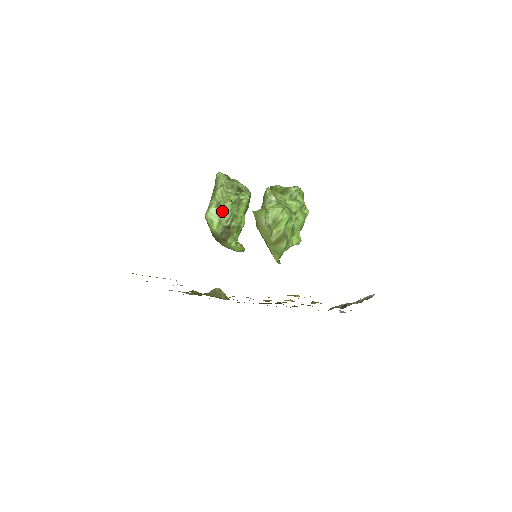
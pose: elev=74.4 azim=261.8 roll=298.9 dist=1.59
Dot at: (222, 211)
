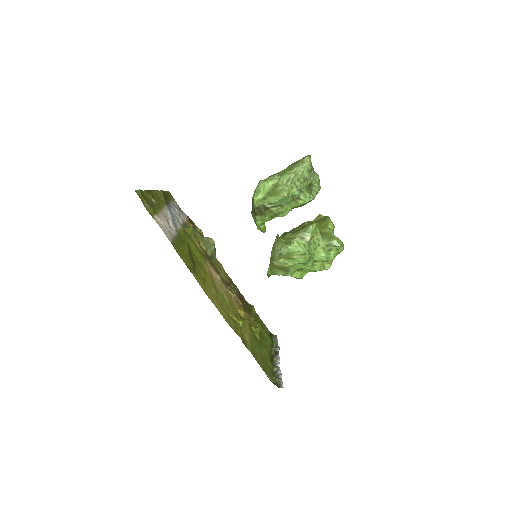
Dot at: (274, 193)
